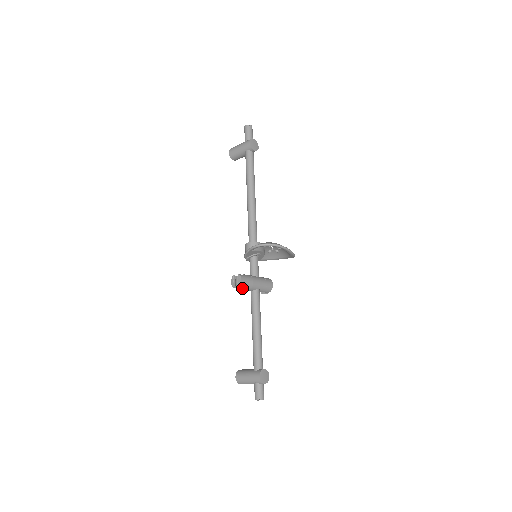
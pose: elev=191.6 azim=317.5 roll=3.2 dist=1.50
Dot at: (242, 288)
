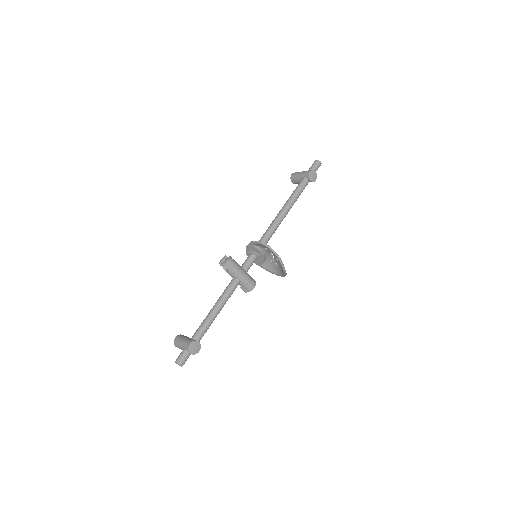
Dot at: (226, 270)
